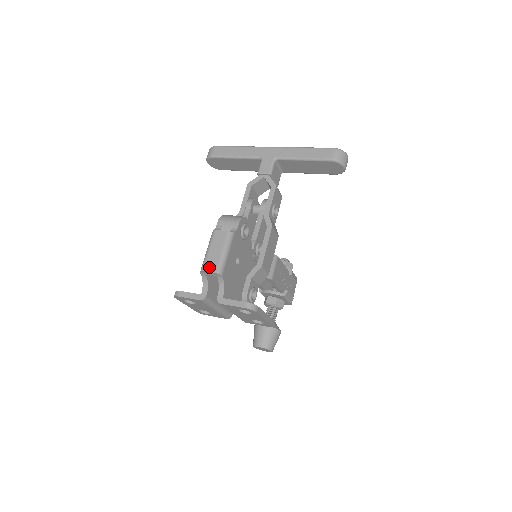
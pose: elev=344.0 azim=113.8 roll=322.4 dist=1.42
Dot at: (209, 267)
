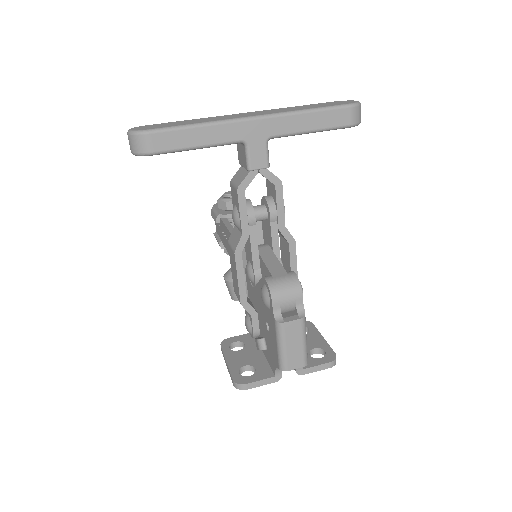
Dot at: (294, 365)
